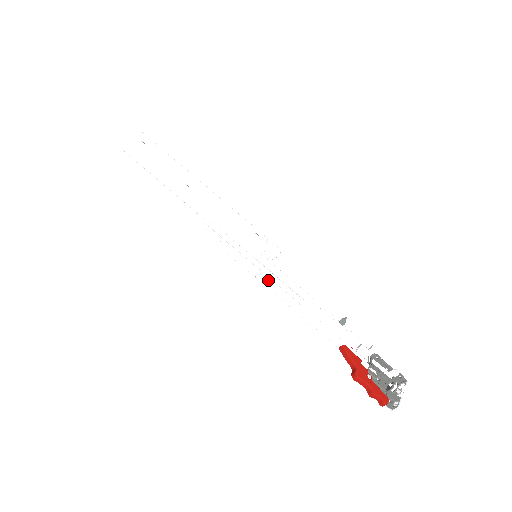
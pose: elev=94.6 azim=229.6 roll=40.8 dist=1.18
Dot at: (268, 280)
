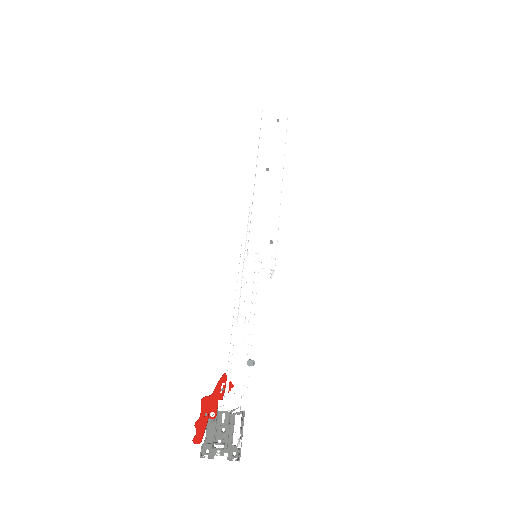
Dot at: occluded
